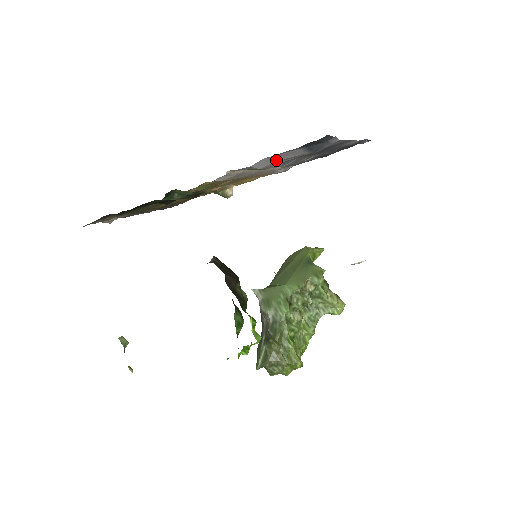
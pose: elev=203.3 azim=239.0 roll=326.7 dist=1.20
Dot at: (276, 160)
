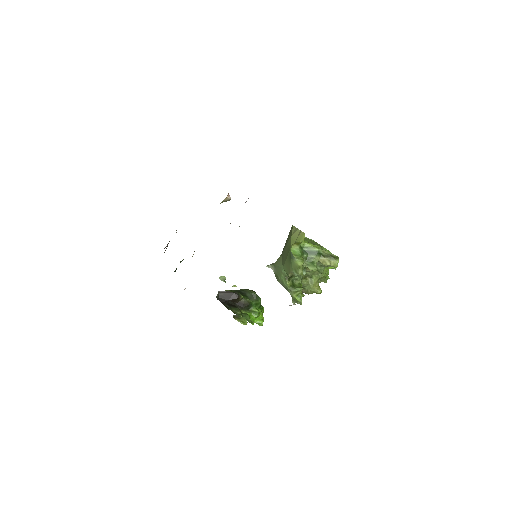
Dot at: occluded
